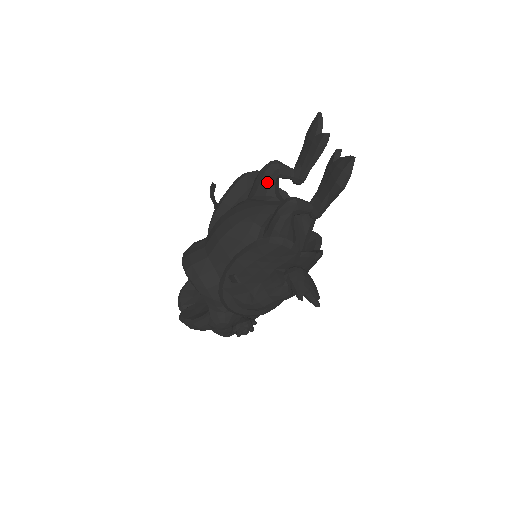
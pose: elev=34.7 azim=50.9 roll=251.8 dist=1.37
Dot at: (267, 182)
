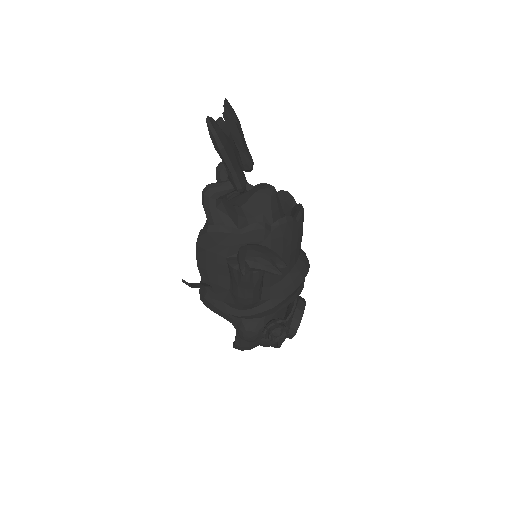
Dot at: occluded
